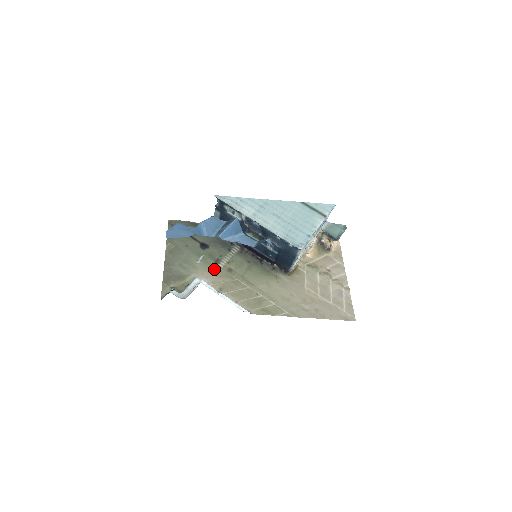
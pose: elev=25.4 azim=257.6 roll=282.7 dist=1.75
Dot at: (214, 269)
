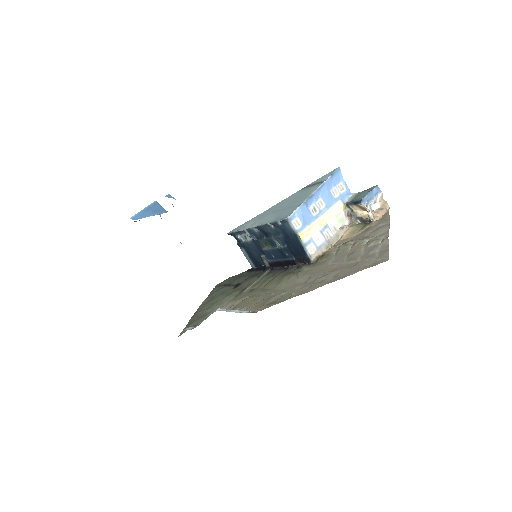
Dot at: (236, 297)
